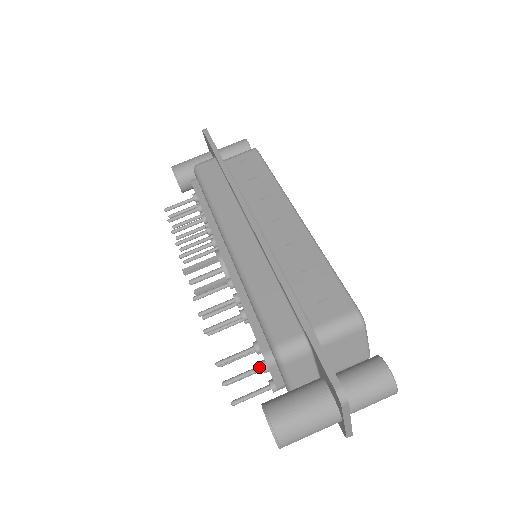
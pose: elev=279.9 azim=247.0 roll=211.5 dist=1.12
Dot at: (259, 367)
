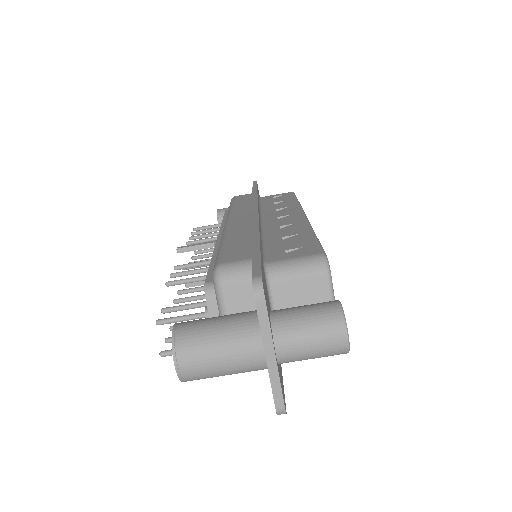
Dot at: (202, 312)
